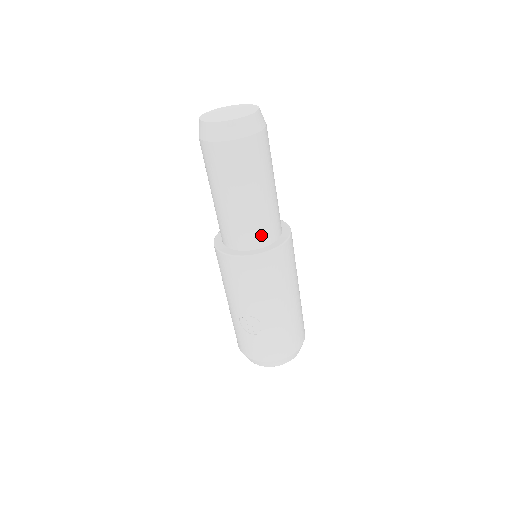
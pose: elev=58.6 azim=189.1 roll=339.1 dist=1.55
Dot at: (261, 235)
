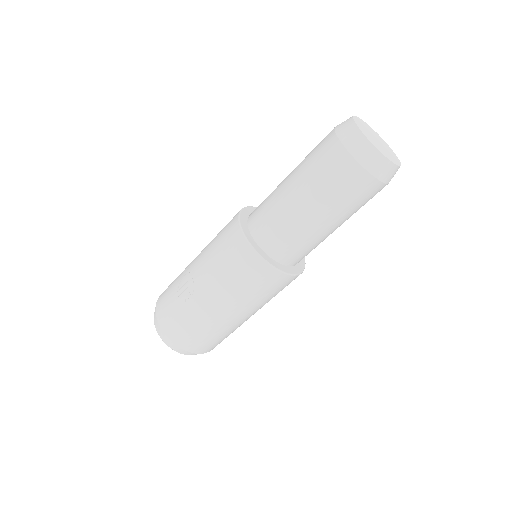
Dot at: (276, 243)
